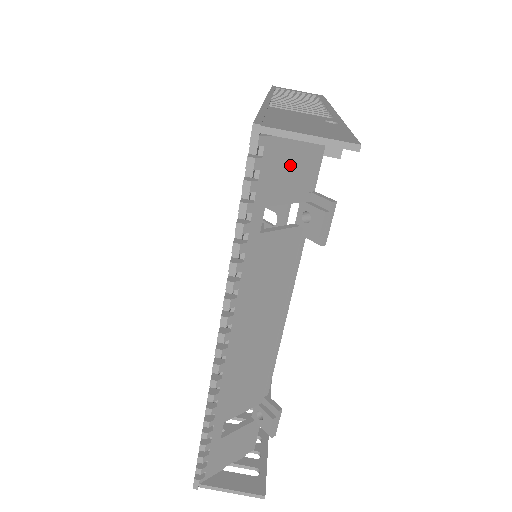
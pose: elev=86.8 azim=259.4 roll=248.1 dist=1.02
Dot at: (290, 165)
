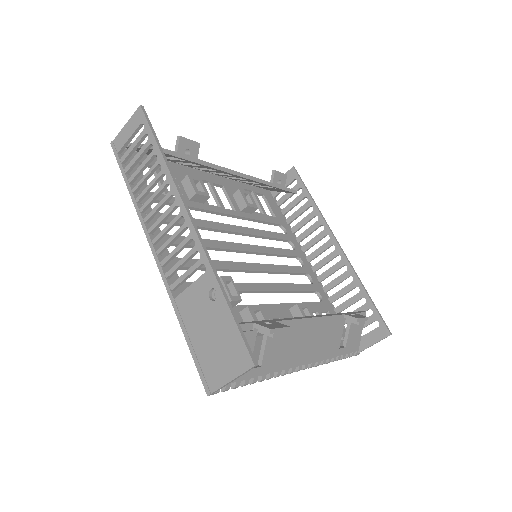
Dot at: occluded
